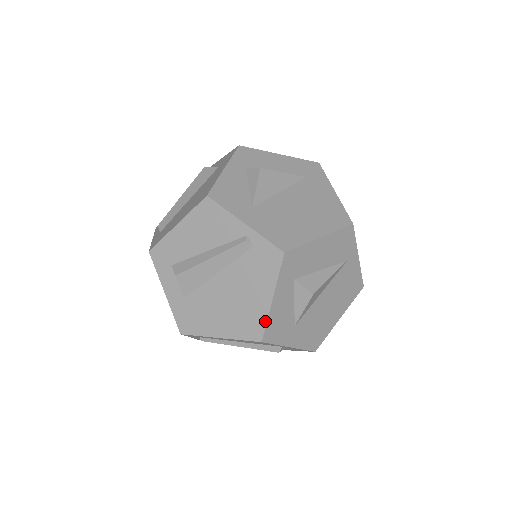
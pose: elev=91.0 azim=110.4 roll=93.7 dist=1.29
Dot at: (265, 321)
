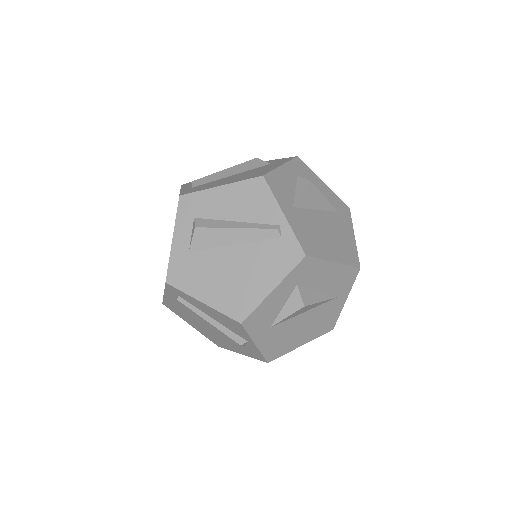
Dot at: (255, 306)
